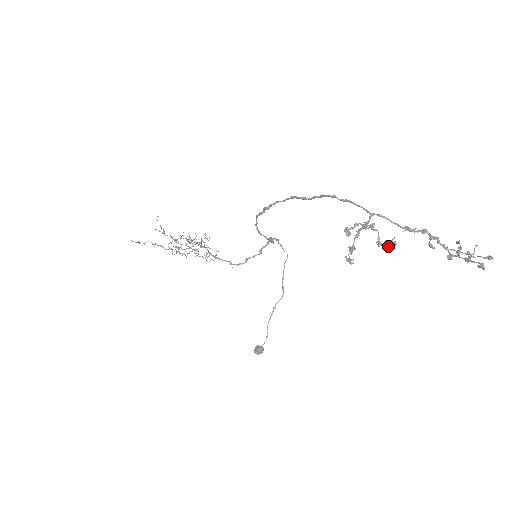
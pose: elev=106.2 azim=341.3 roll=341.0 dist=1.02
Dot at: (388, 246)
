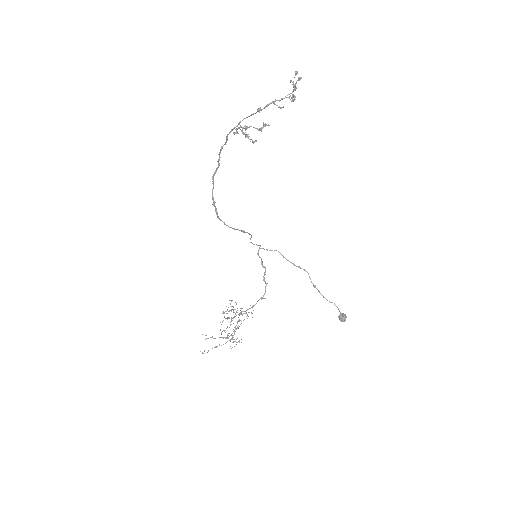
Dot at: (264, 126)
